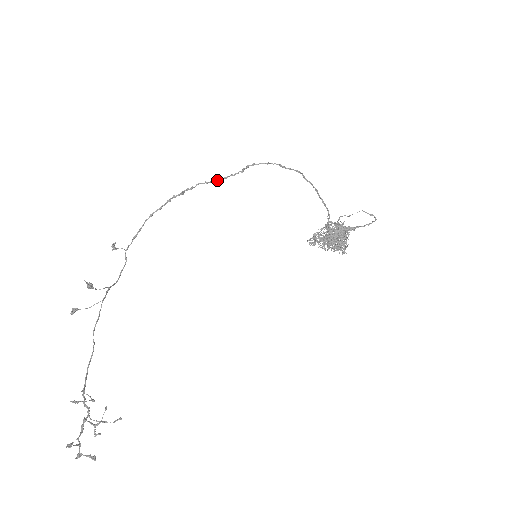
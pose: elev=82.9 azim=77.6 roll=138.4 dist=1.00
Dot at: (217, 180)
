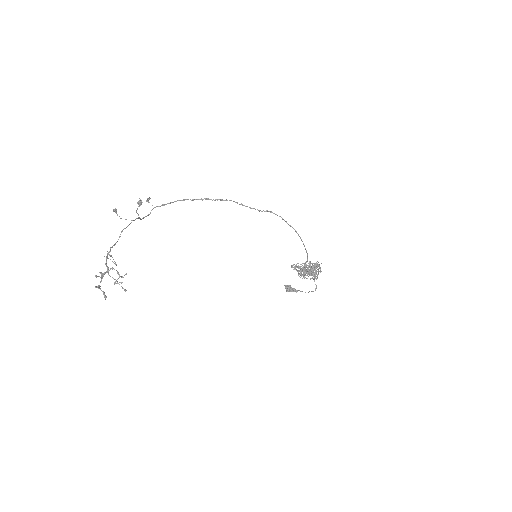
Dot at: (245, 206)
